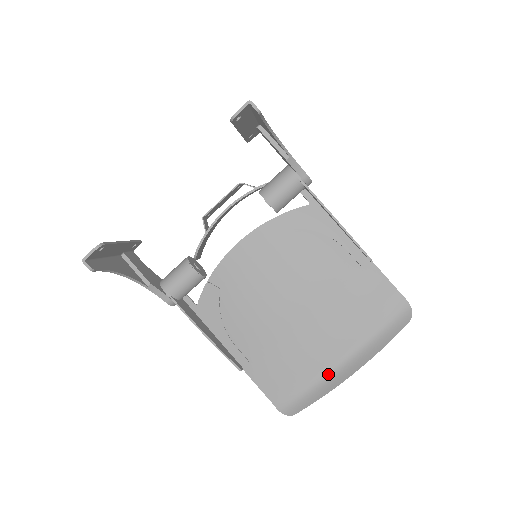
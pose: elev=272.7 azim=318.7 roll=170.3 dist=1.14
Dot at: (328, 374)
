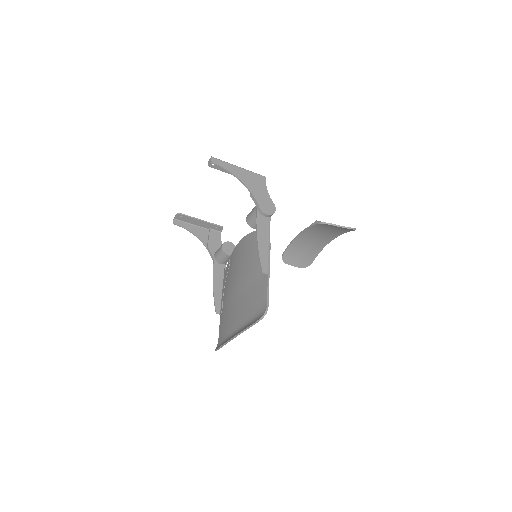
Dot at: (231, 336)
